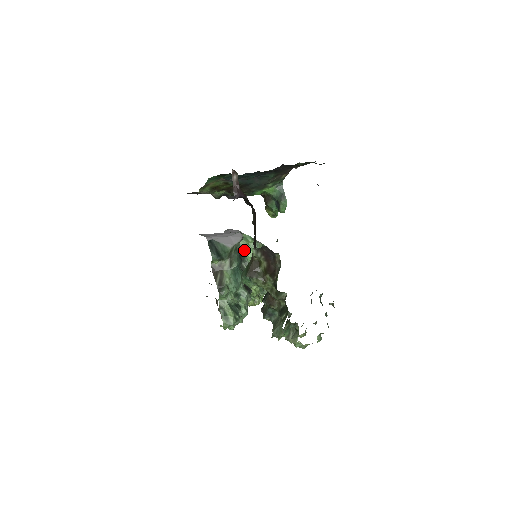
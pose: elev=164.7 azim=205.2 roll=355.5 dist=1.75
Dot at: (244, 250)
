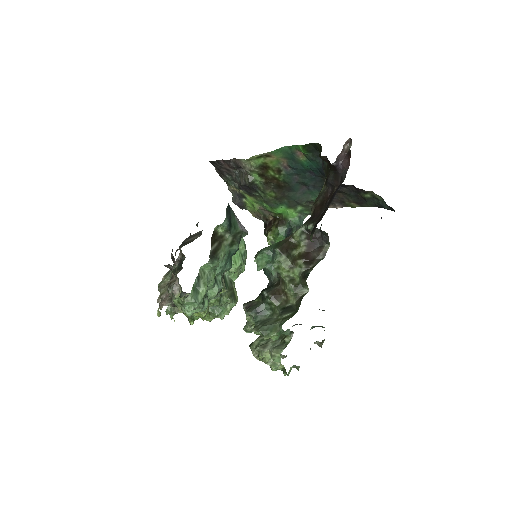
Dot at: occluded
